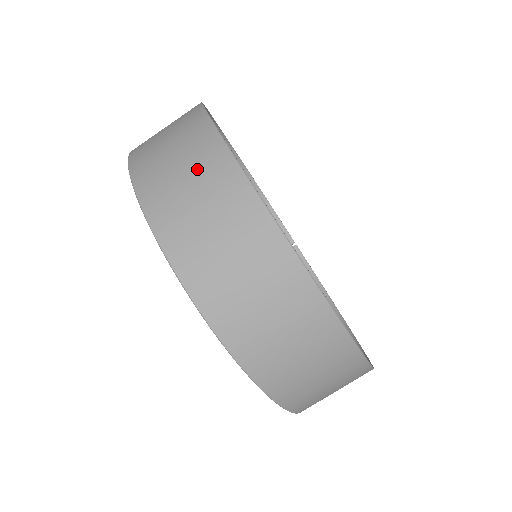
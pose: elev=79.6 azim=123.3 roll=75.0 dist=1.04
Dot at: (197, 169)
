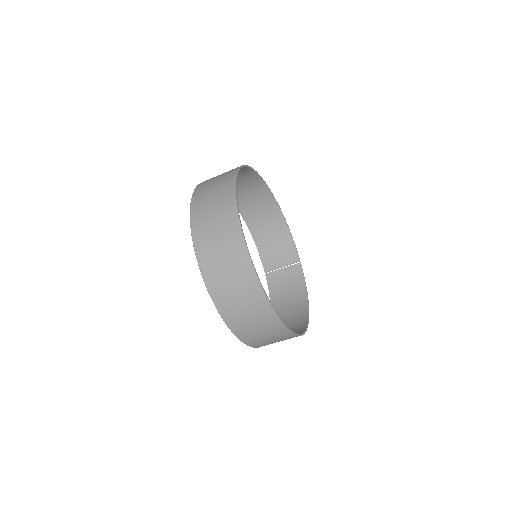
Dot at: (219, 199)
